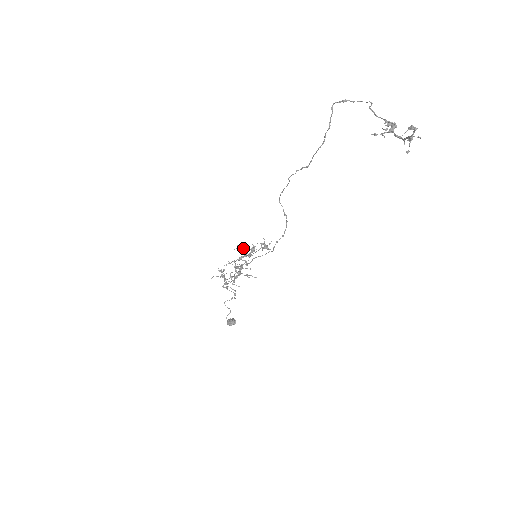
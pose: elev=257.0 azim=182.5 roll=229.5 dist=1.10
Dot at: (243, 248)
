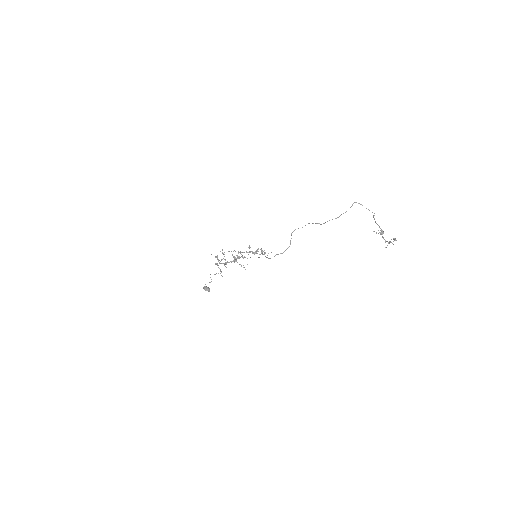
Dot at: (250, 247)
